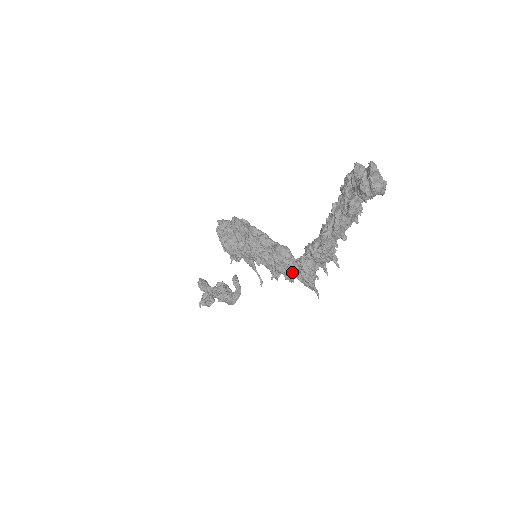
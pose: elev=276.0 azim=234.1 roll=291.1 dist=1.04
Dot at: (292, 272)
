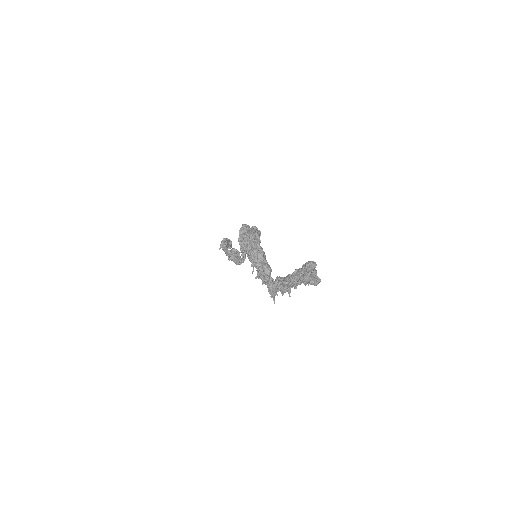
Dot at: (267, 282)
